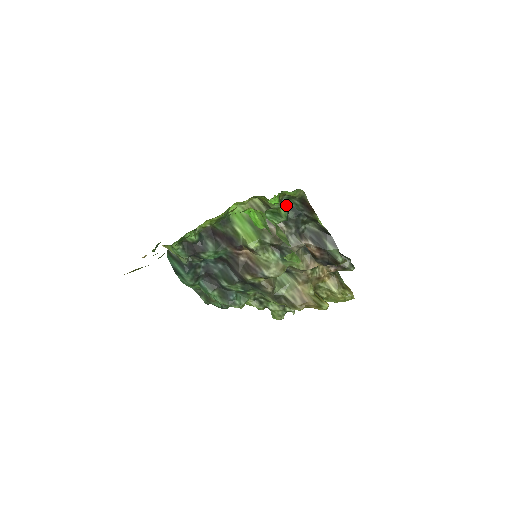
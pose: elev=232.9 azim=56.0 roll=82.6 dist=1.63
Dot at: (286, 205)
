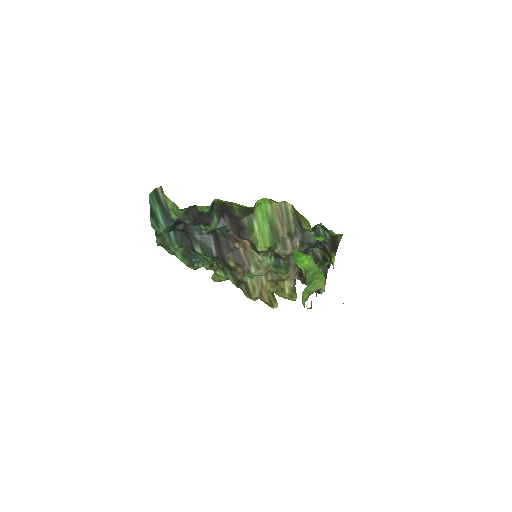
Dot at: occluded
